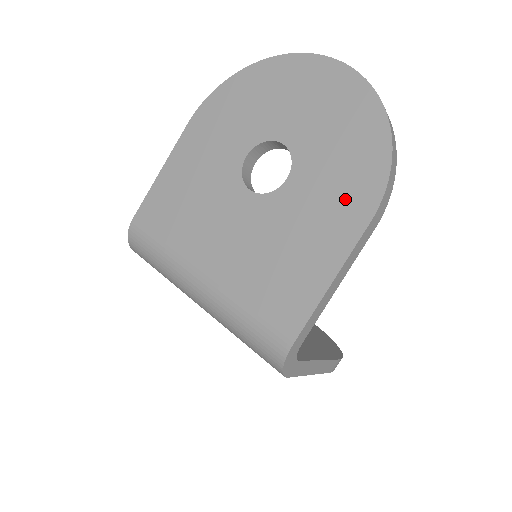
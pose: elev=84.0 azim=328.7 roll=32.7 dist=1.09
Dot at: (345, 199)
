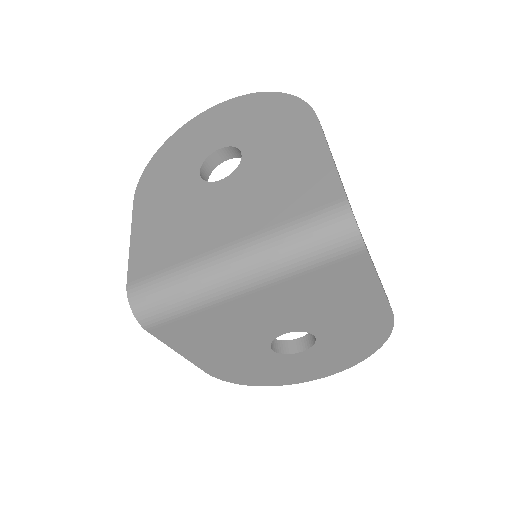
Dot at: (291, 127)
